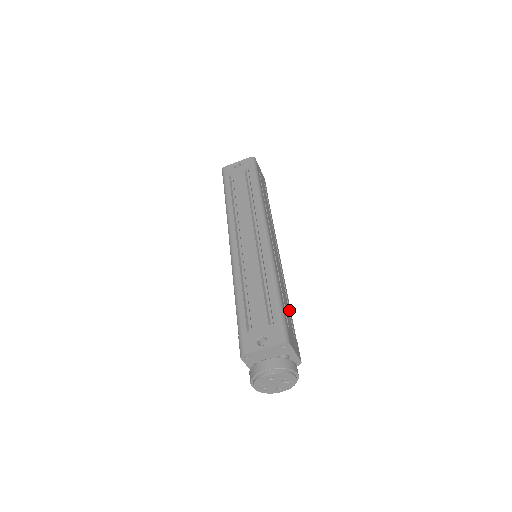
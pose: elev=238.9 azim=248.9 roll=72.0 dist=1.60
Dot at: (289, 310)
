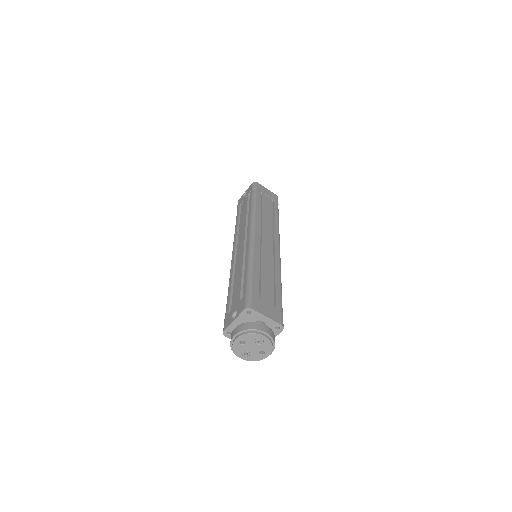
Dot at: (275, 287)
